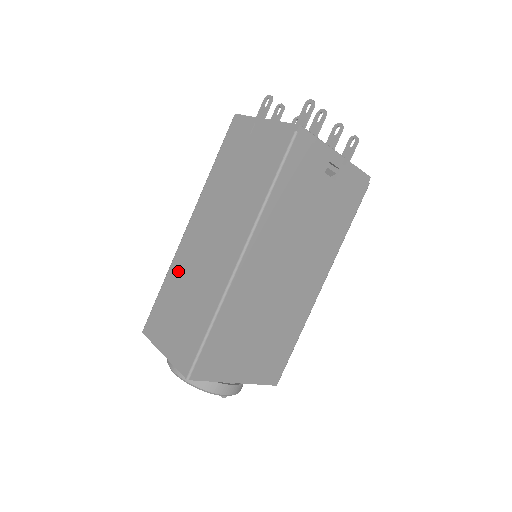
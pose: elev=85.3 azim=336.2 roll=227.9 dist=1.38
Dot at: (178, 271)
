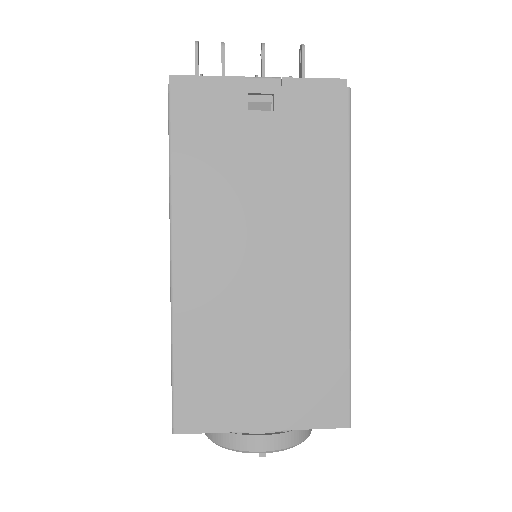
Dot at: occluded
